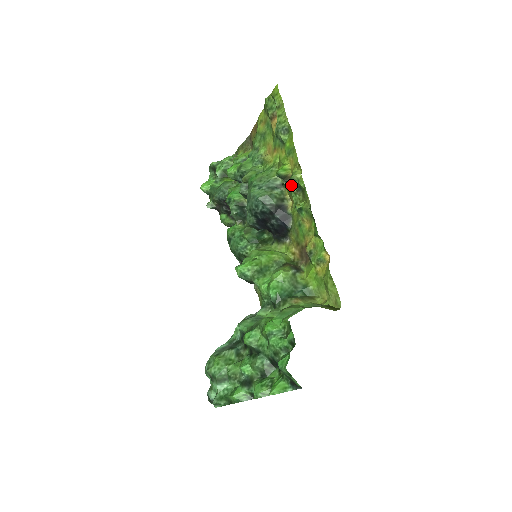
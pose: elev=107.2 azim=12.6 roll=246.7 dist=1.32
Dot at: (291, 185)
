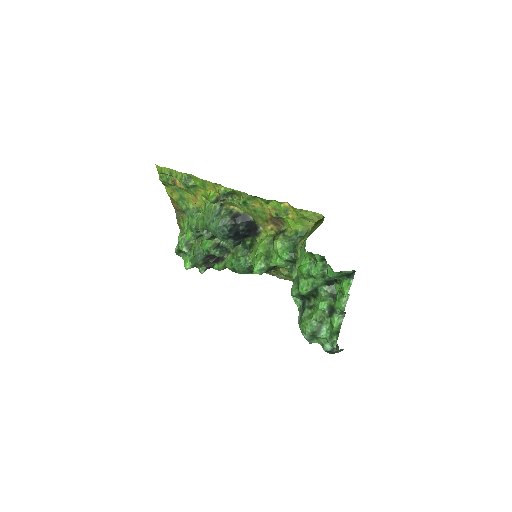
Dot at: (225, 199)
